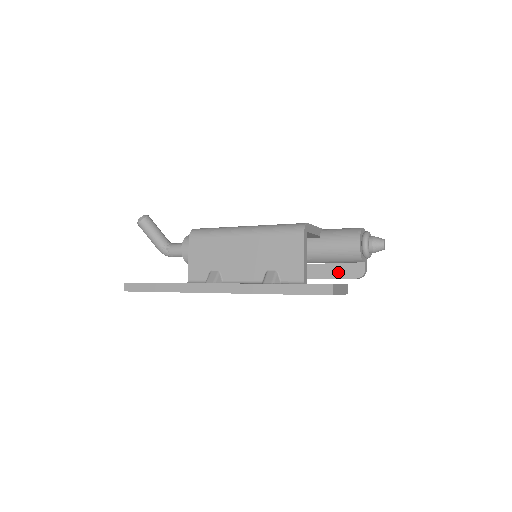
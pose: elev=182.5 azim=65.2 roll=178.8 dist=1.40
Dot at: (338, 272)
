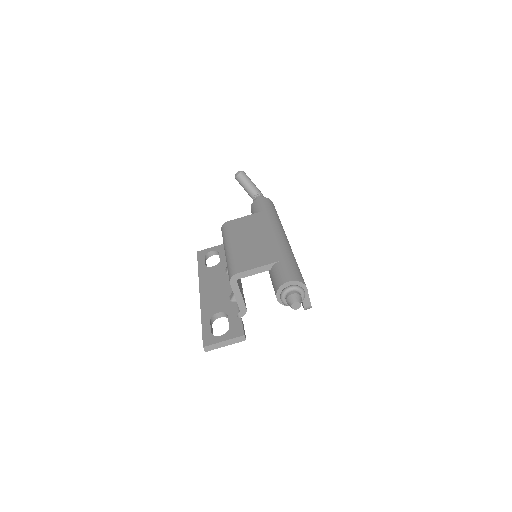
Dot at: occluded
